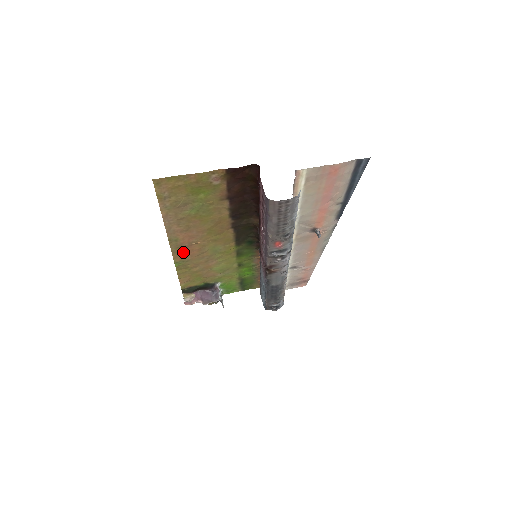
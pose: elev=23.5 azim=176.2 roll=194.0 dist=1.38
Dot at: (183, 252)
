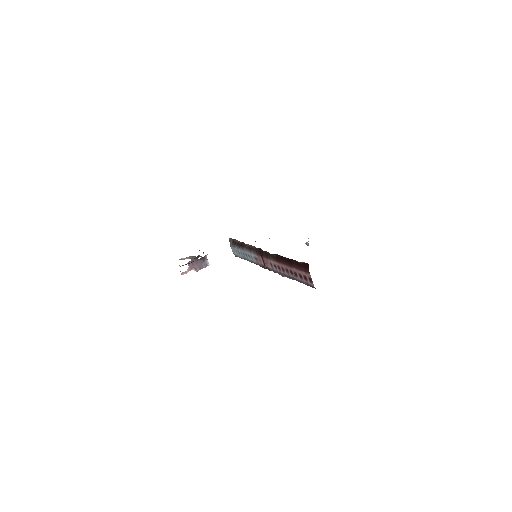
Dot at: occluded
